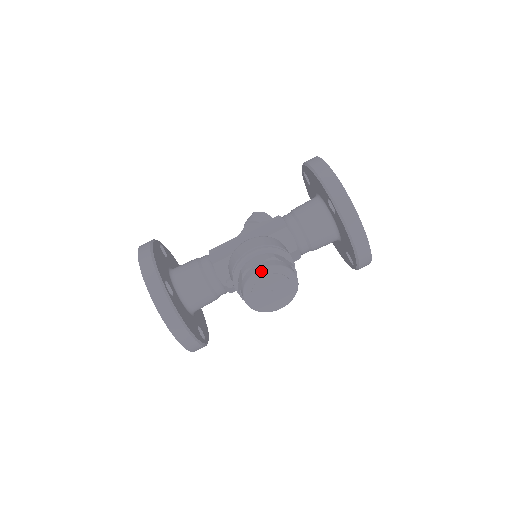
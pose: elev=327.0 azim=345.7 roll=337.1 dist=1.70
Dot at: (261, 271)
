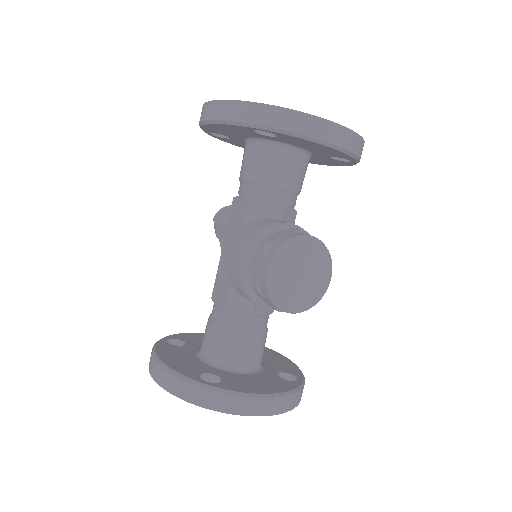
Dot at: (270, 271)
